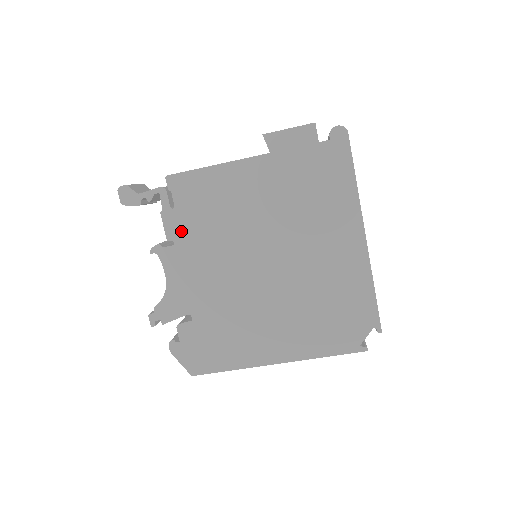
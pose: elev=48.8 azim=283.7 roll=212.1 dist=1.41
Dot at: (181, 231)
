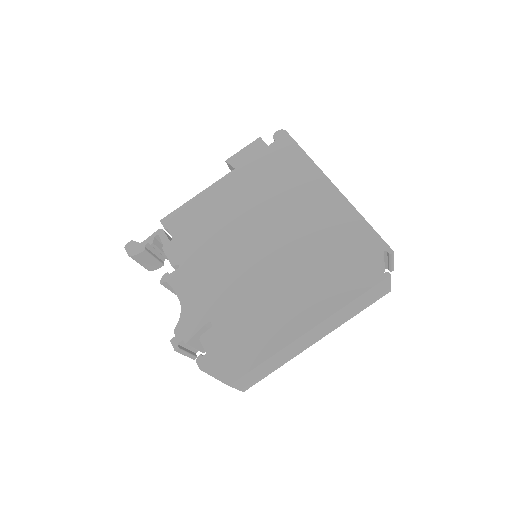
Dot at: (182, 254)
